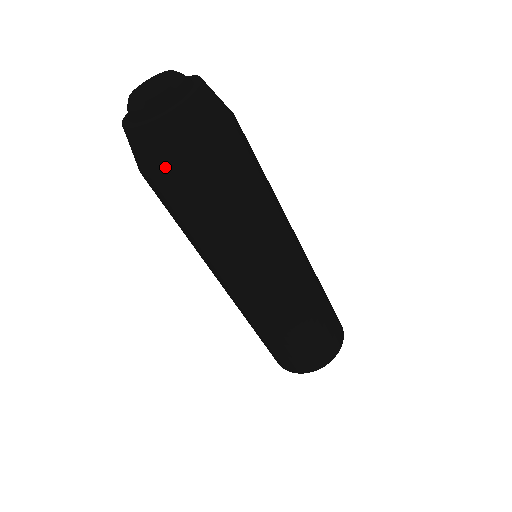
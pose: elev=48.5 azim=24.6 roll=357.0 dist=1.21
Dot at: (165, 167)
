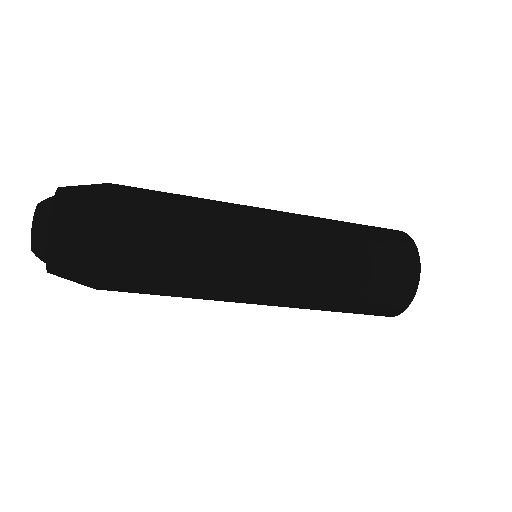
Dot at: occluded
